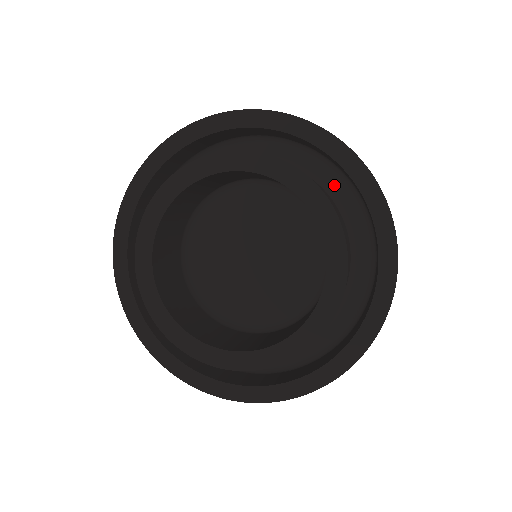
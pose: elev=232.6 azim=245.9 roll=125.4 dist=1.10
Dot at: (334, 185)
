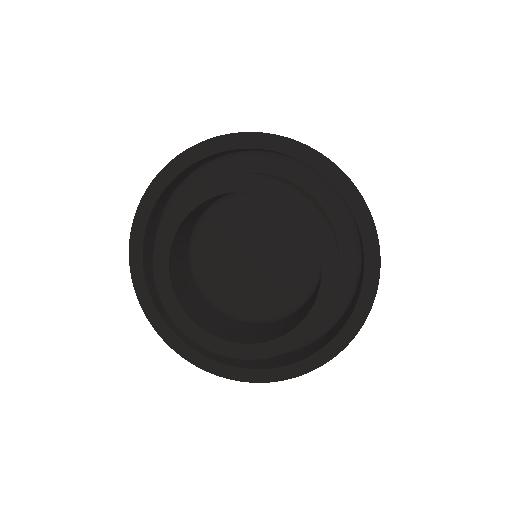
Dot at: (346, 276)
